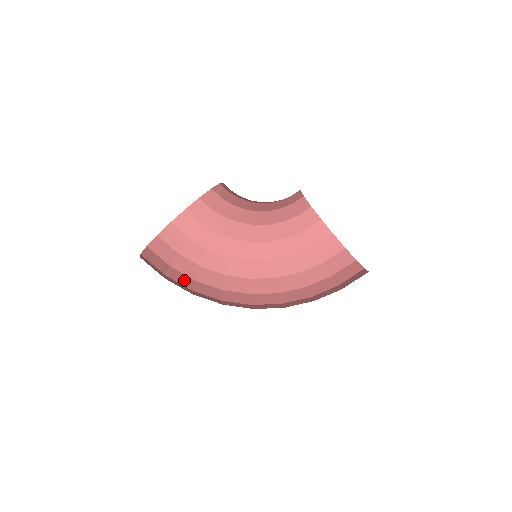
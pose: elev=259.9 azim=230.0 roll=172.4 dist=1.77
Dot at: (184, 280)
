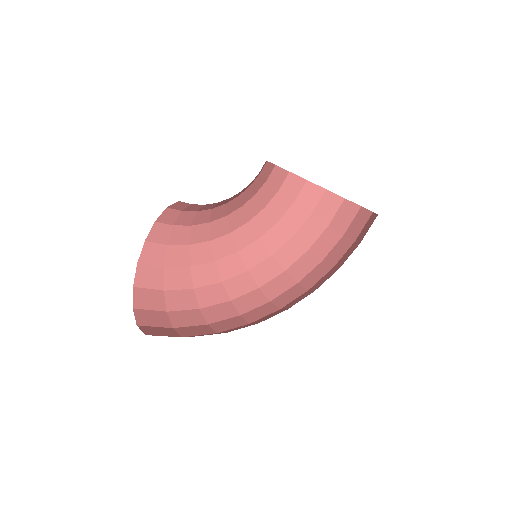
Dot at: (192, 318)
